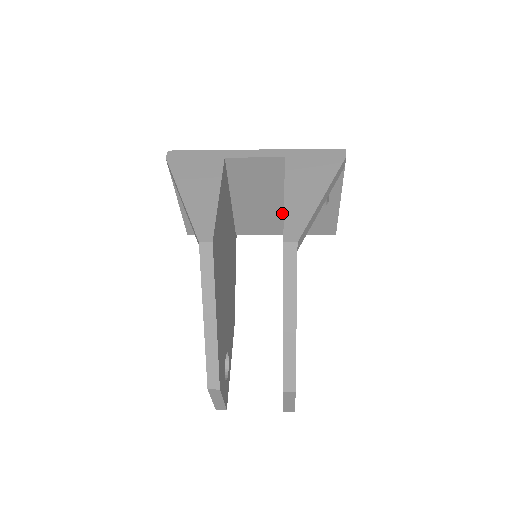
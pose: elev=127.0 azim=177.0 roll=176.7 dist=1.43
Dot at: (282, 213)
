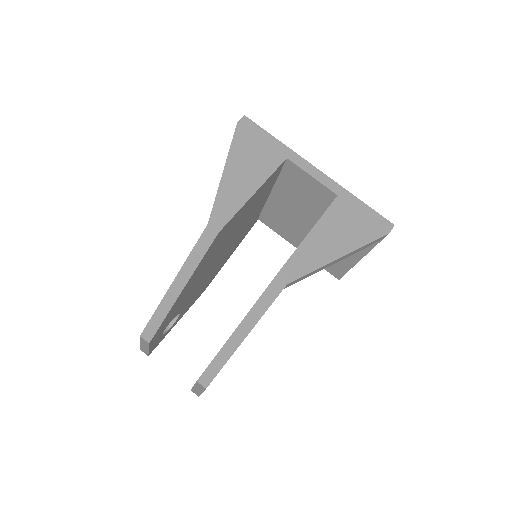
Dot at: (306, 232)
